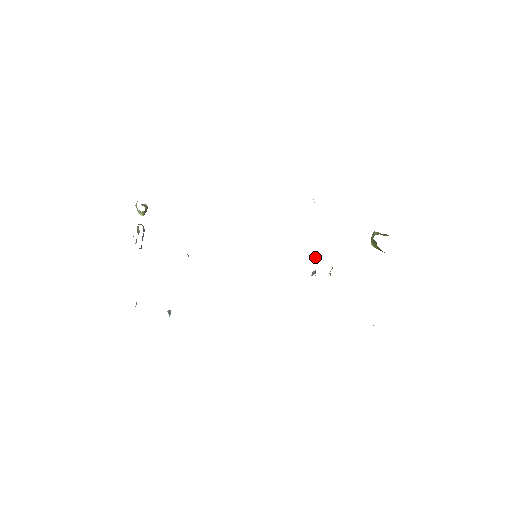
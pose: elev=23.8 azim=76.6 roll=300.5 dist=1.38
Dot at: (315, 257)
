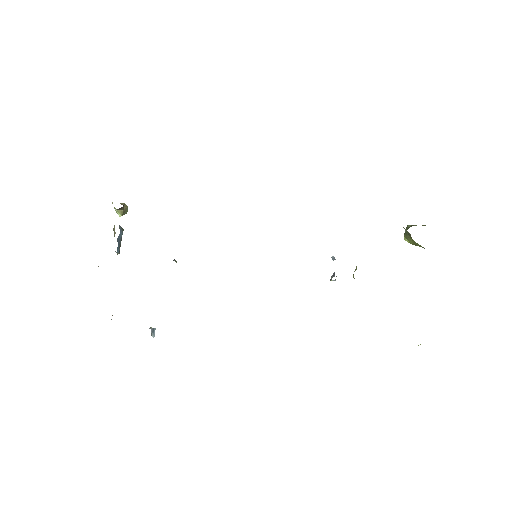
Dot at: (333, 257)
